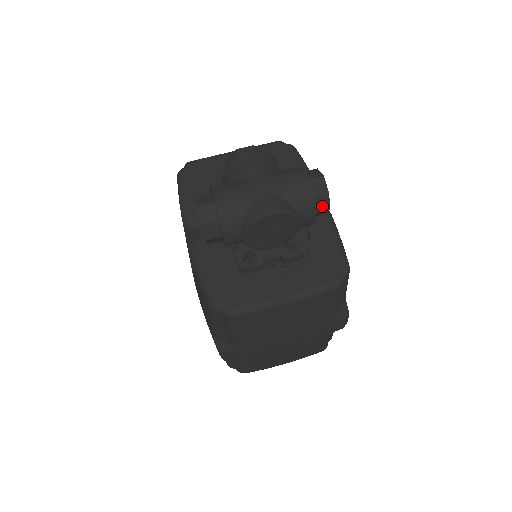
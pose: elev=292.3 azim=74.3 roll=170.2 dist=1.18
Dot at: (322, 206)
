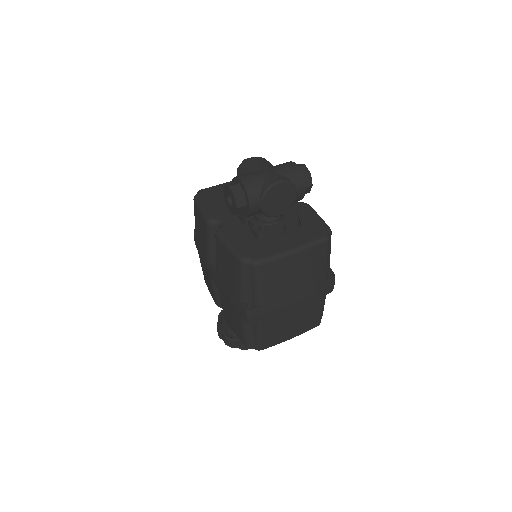
Dot at: (308, 183)
